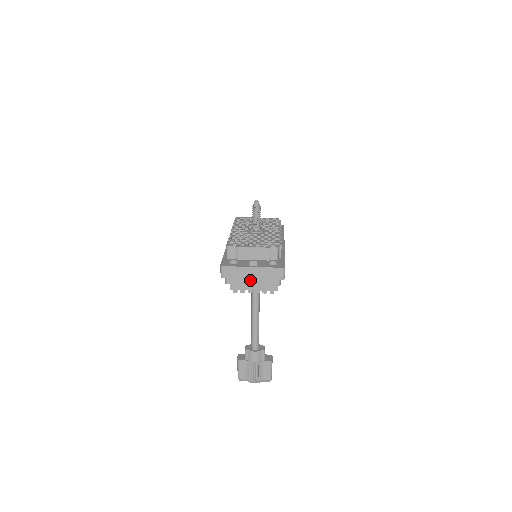
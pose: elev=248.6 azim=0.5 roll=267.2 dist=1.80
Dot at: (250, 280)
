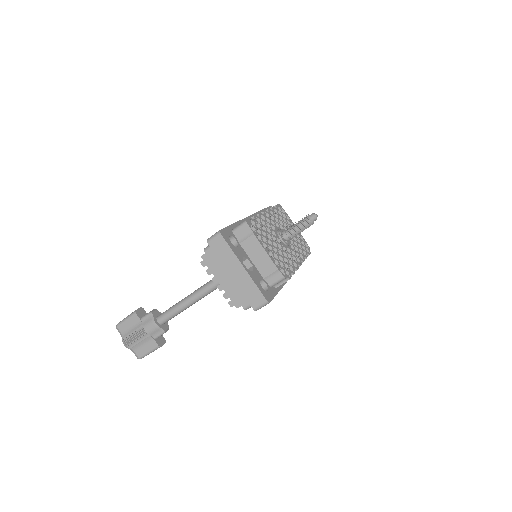
Dot at: (227, 274)
